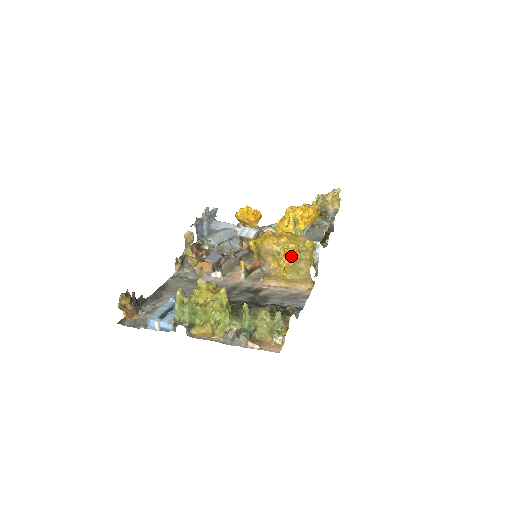
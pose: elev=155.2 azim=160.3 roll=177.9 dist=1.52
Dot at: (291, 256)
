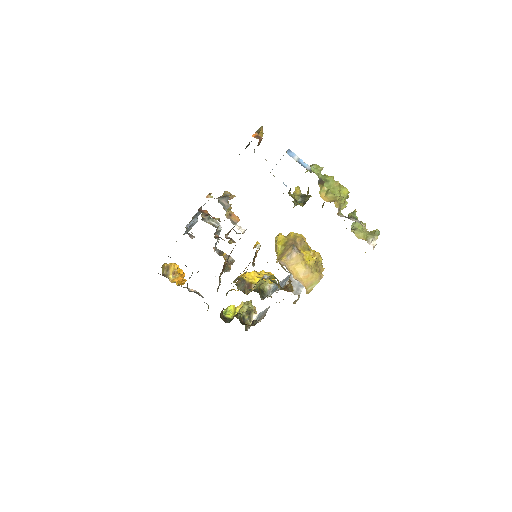
Dot at: (318, 256)
